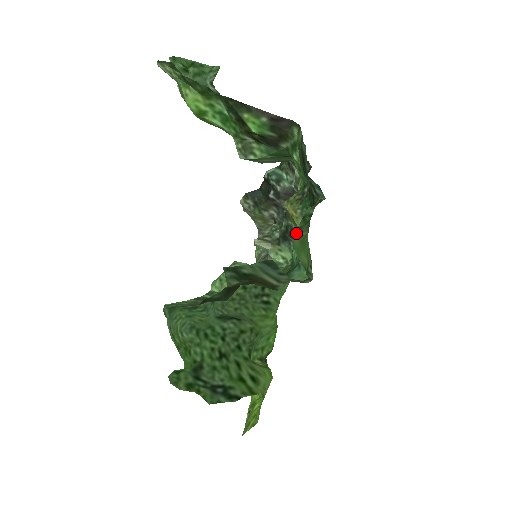
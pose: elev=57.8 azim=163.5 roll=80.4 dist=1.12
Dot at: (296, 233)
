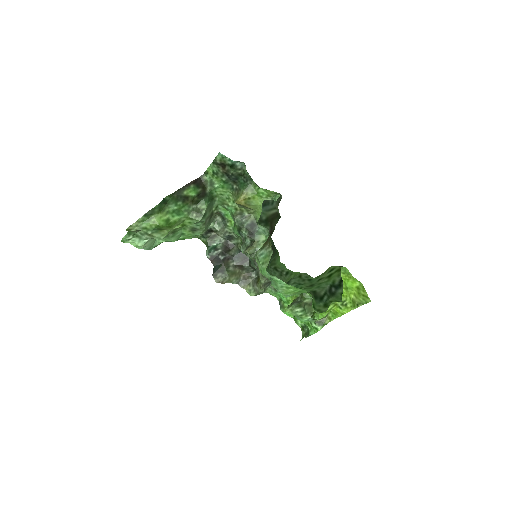
Dot at: occluded
